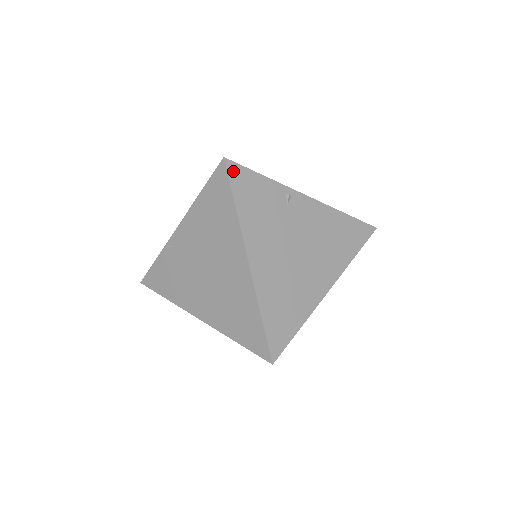
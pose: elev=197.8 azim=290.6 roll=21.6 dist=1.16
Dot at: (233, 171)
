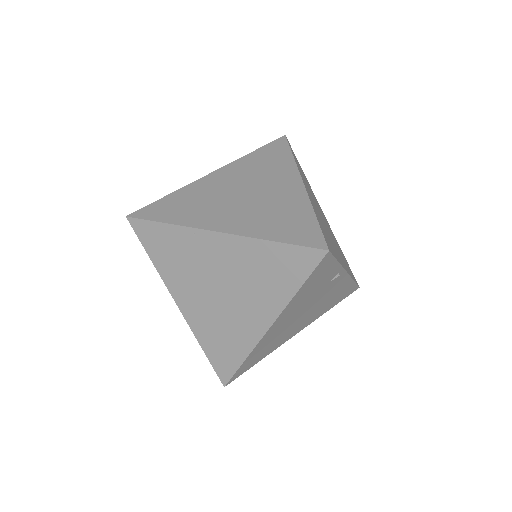
Dot at: (324, 261)
